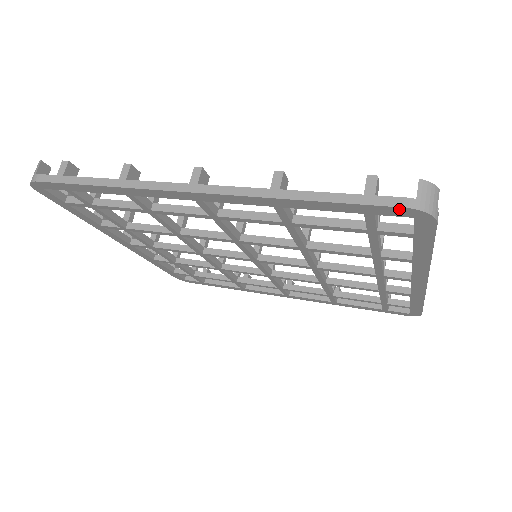
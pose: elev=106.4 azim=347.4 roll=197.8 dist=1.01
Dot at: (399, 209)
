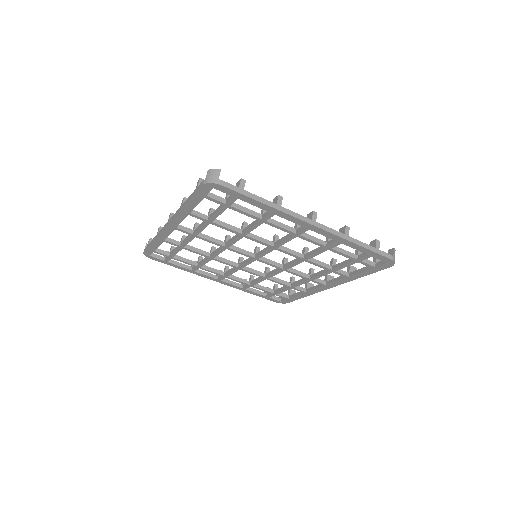
Dot at: (203, 188)
